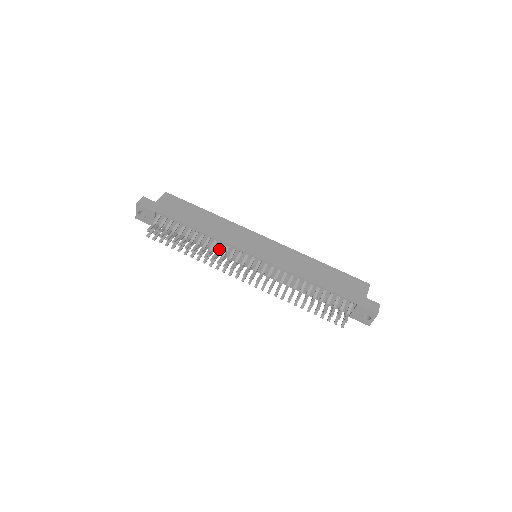
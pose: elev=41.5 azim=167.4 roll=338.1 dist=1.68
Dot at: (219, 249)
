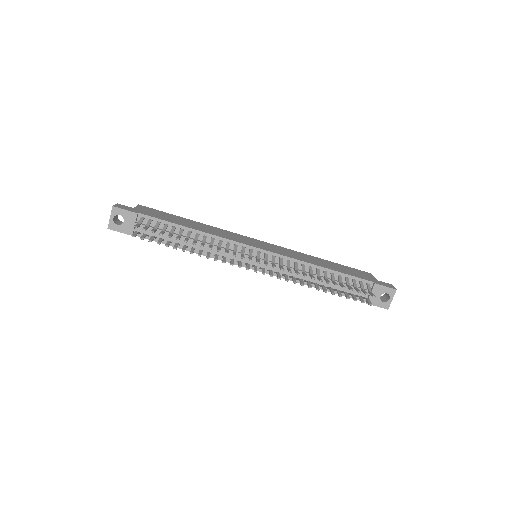
Dot at: (220, 244)
